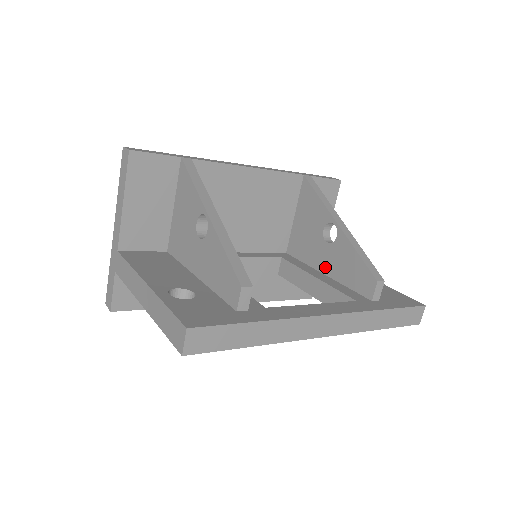
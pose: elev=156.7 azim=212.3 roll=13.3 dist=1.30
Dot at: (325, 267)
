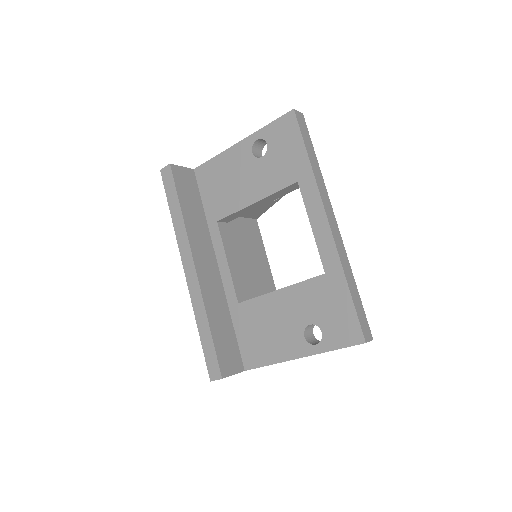
Dot at: occluded
